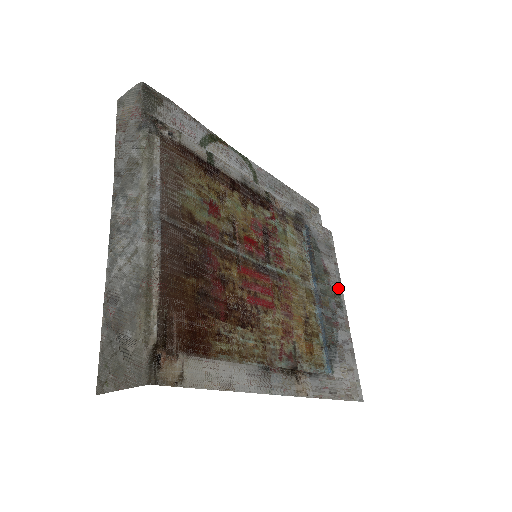
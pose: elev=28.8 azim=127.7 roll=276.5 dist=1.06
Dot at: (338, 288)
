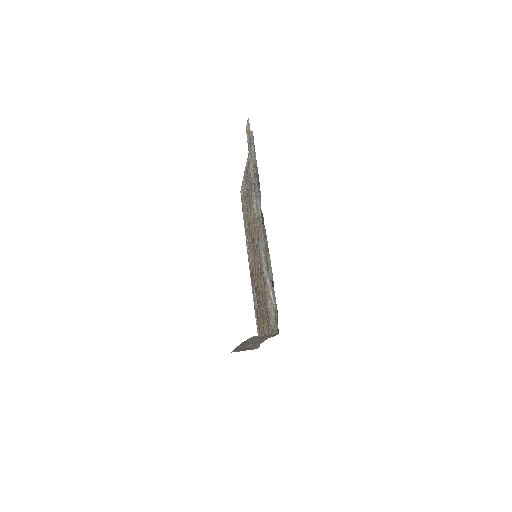
Dot at: (248, 164)
